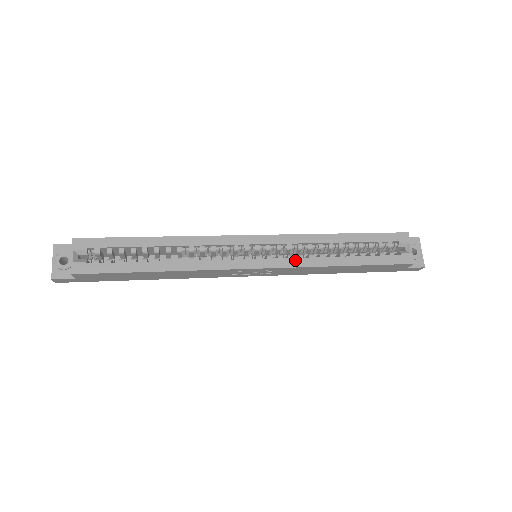
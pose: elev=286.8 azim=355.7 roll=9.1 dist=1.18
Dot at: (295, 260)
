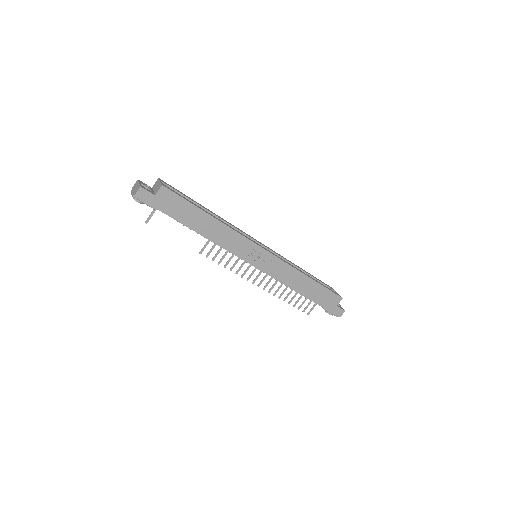
Dot at: (284, 260)
